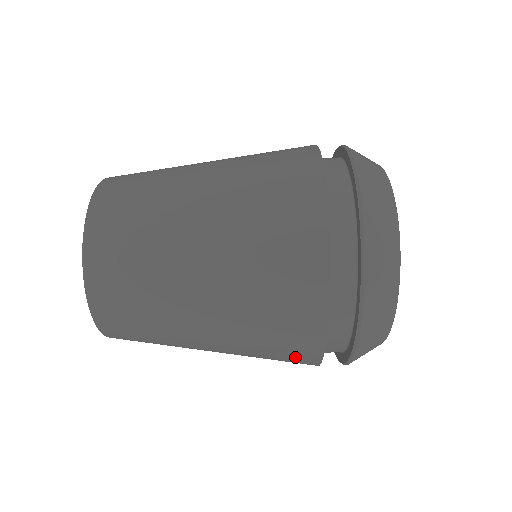
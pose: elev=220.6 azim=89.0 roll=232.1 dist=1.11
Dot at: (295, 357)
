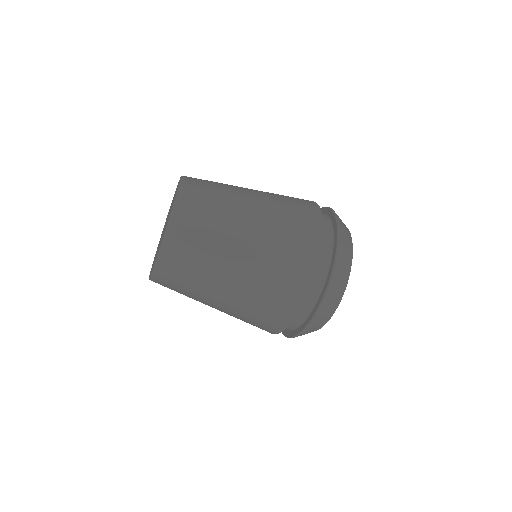
Dot at: (260, 328)
